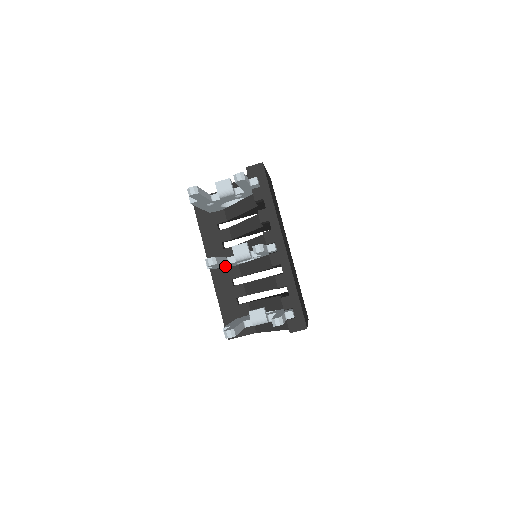
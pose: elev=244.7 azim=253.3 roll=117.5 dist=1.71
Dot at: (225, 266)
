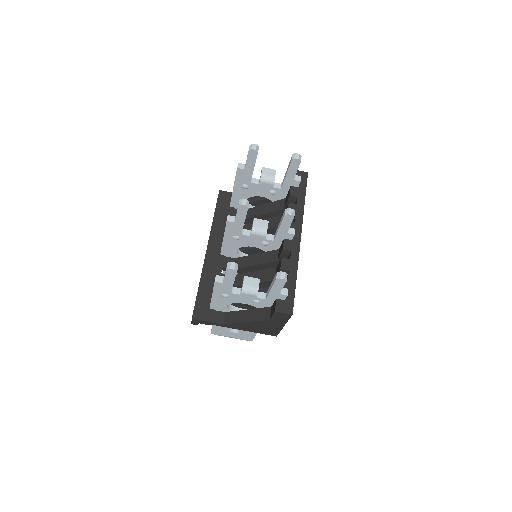
Dot at: (235, 237)
